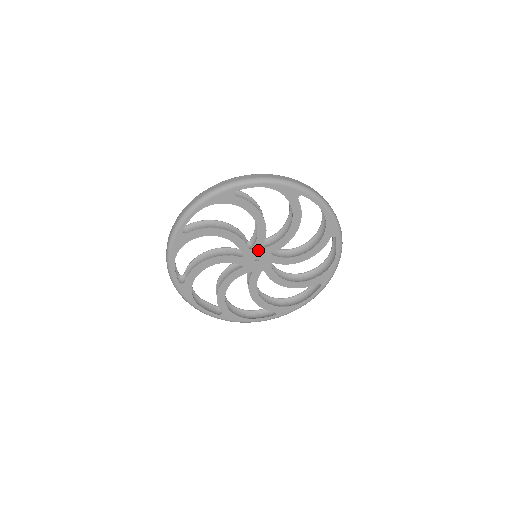
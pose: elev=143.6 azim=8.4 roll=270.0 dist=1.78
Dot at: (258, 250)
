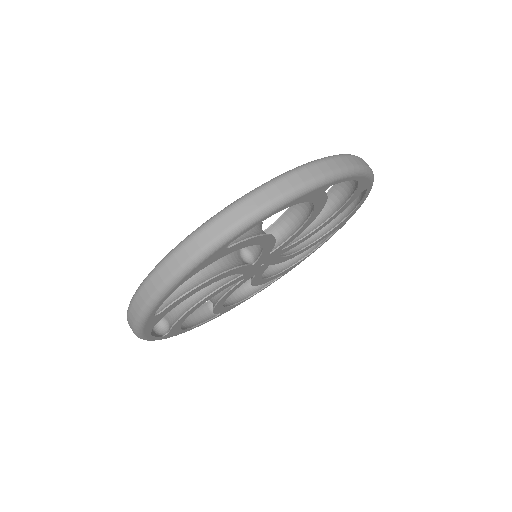
Dot at: (263, 259)
